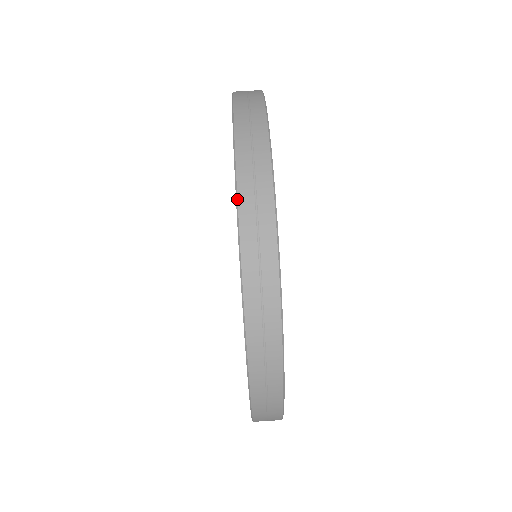
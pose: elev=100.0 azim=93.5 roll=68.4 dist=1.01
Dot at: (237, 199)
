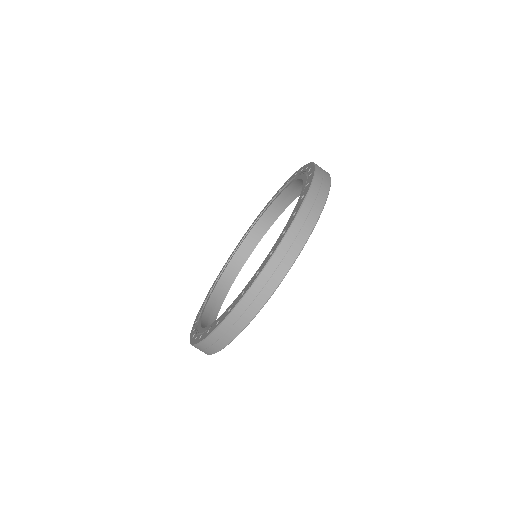
Dot at: (221, 324)
